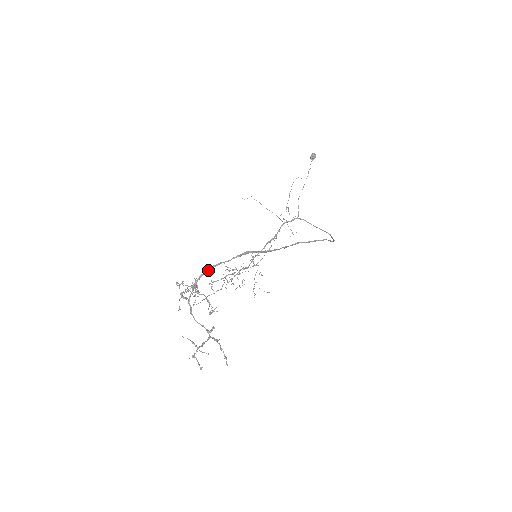
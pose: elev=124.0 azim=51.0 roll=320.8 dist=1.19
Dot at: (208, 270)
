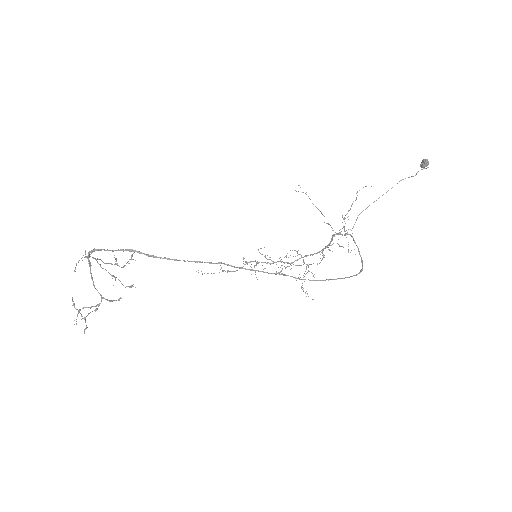
Dot at: (93, 251)
